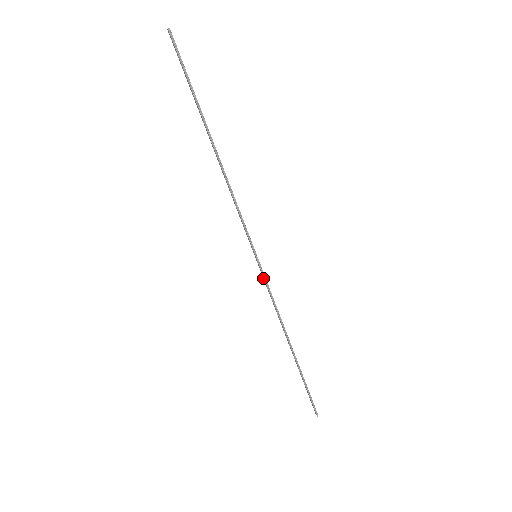
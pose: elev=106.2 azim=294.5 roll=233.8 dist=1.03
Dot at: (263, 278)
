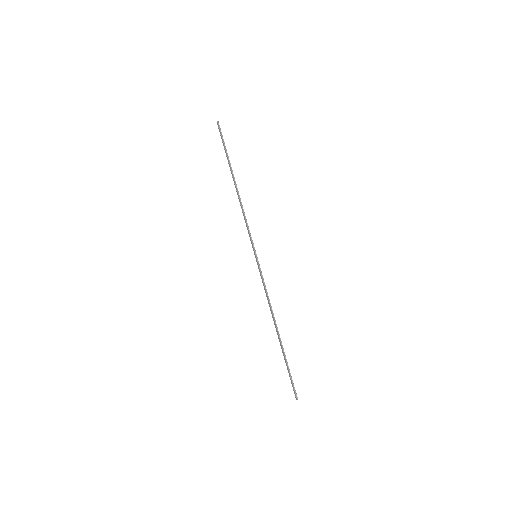
Dot at: (260, 273)
